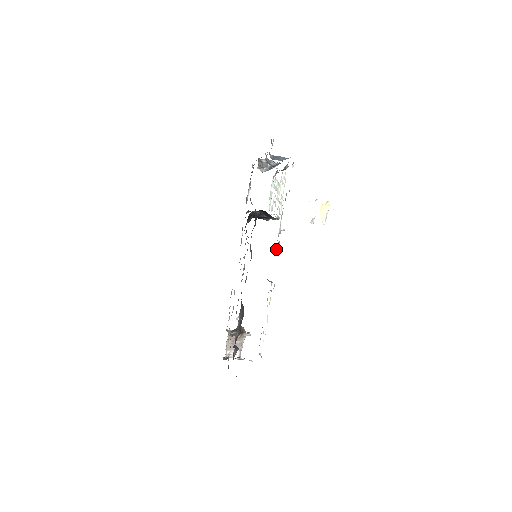
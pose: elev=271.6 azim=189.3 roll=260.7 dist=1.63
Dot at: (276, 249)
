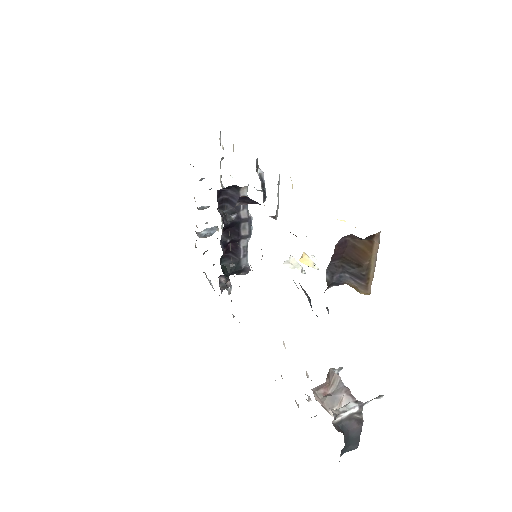
Dot at: (263, 183)
